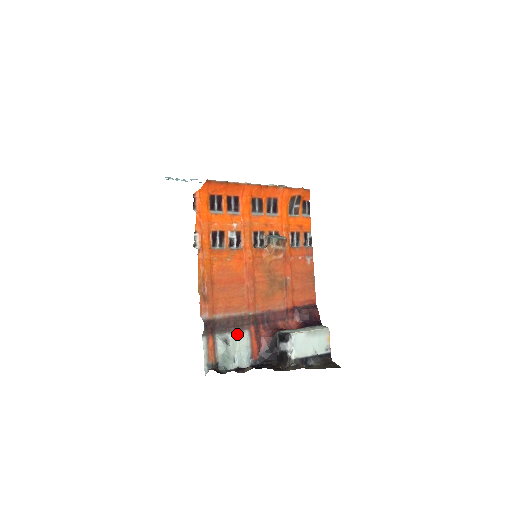
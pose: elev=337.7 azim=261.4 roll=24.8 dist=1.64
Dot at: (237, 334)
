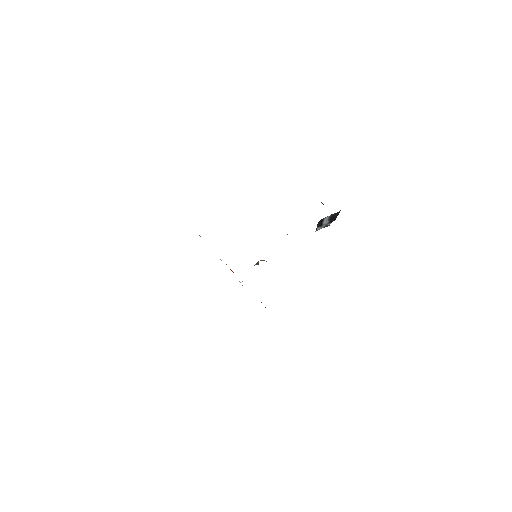
Dot at: occluded
